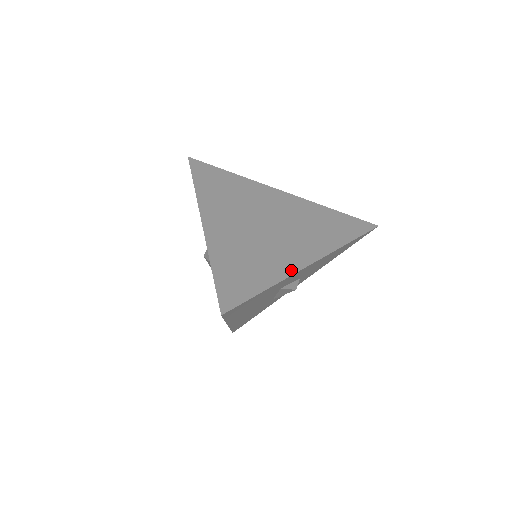
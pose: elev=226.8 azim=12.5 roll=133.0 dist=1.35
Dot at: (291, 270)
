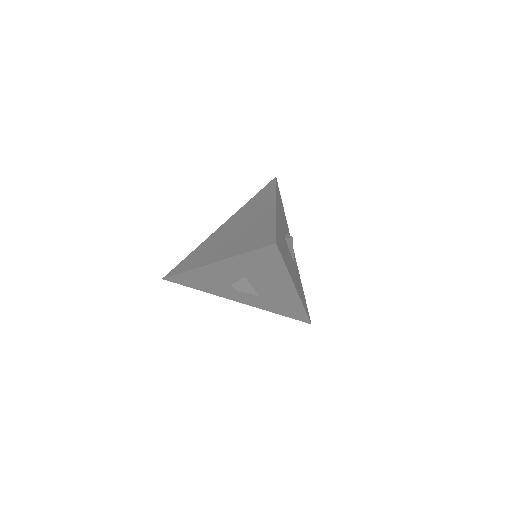
Dot at: (273, 214)
